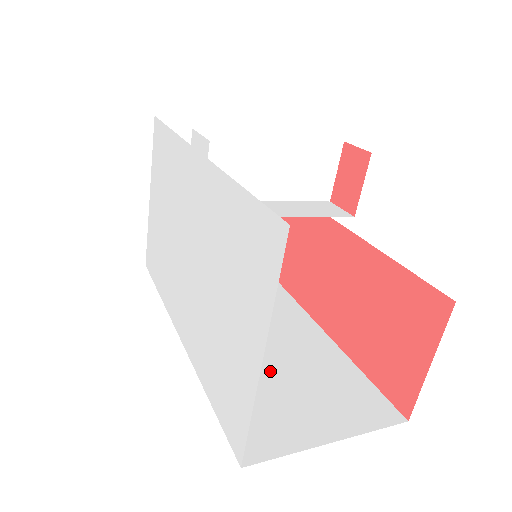
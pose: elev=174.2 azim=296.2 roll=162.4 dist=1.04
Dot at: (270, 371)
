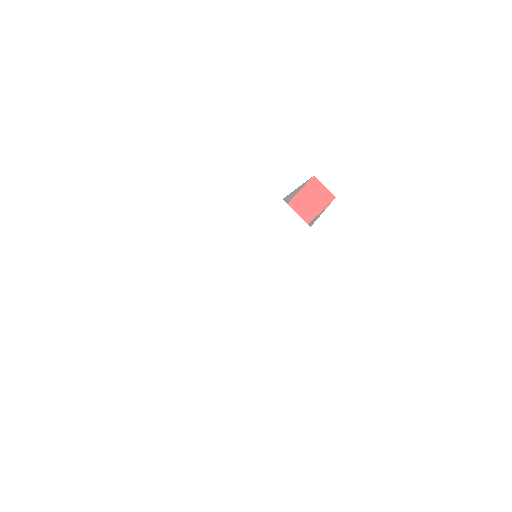
Dot at: occluded
